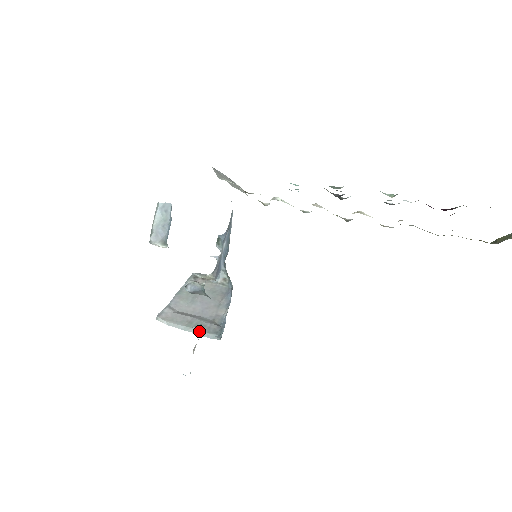
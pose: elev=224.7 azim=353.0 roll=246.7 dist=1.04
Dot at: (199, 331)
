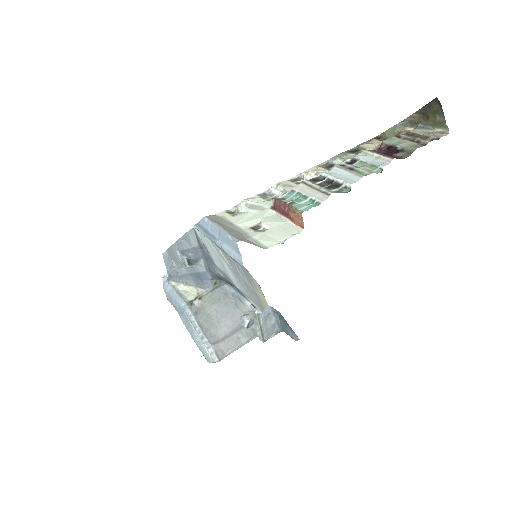
Dot at: (255, 336)
